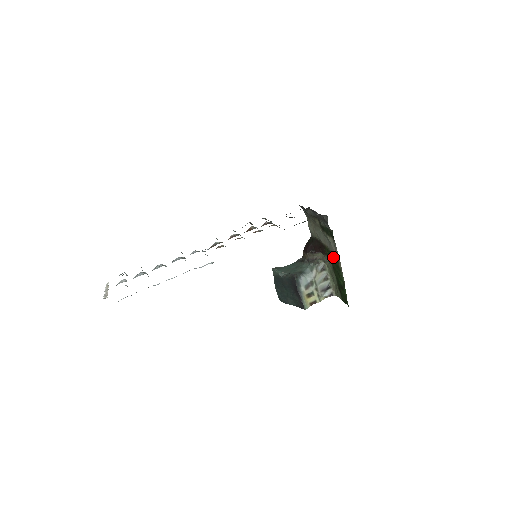
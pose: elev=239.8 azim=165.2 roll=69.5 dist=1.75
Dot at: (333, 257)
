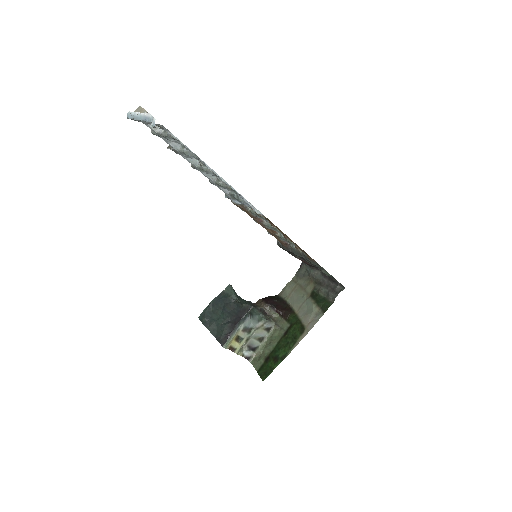
Dot at: (298, 326)
